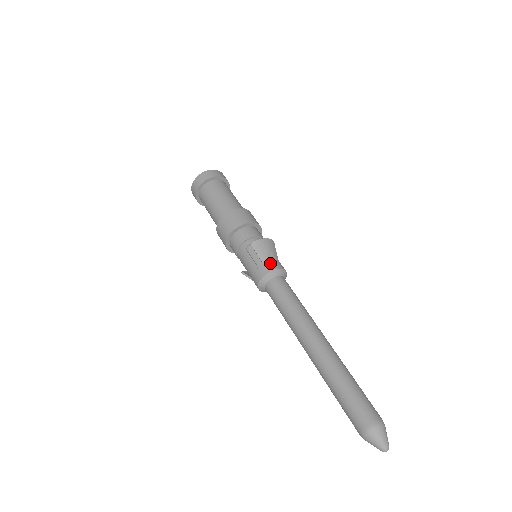
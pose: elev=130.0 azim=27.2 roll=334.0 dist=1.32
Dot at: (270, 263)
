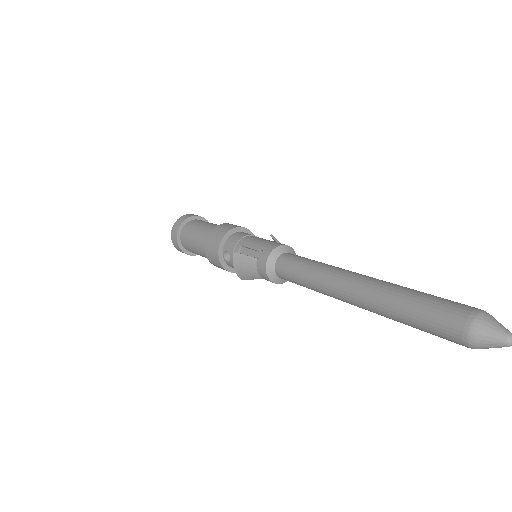
Dot at: occluded
